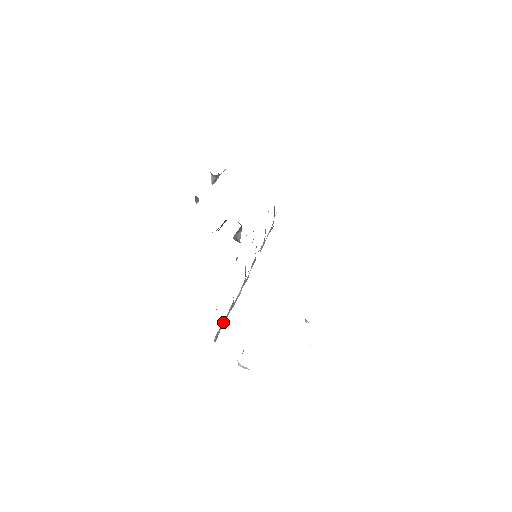
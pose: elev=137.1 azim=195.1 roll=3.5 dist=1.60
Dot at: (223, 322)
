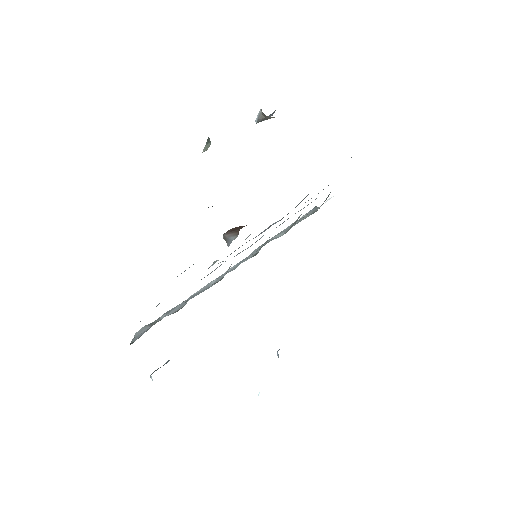
Dot at: (164, 313)
